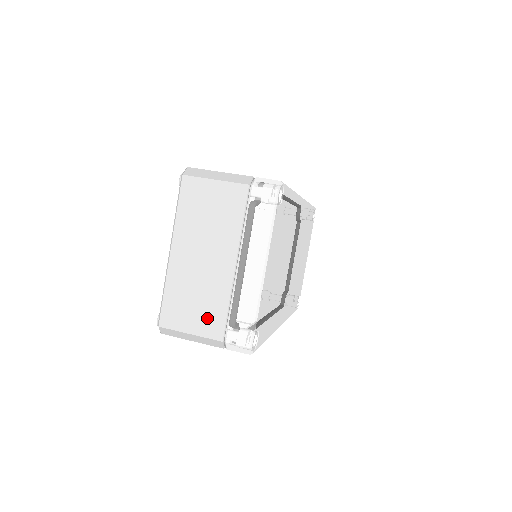
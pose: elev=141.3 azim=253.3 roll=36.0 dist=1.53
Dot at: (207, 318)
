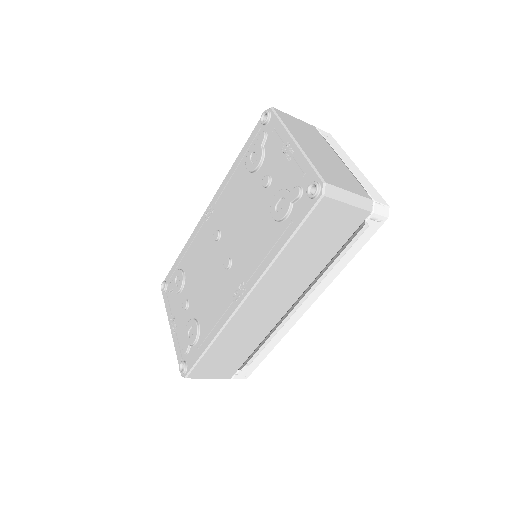
Dot at: (352, 184)
